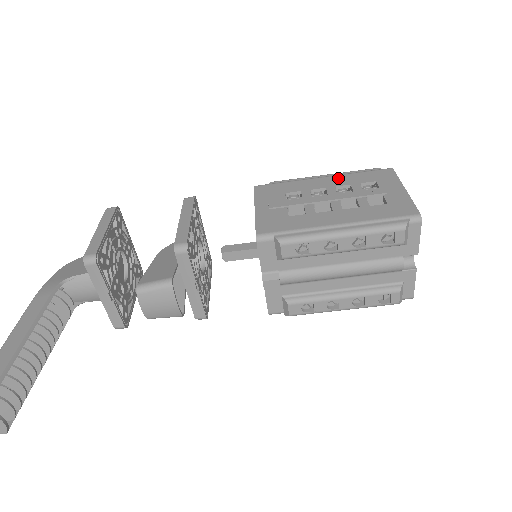
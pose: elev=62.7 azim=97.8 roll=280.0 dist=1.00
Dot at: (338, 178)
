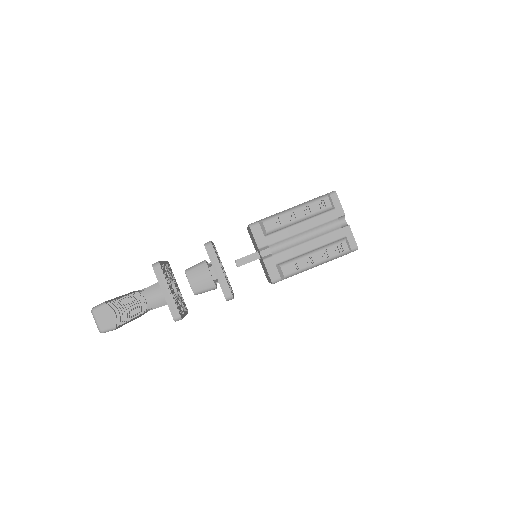
Dot at: occluded
